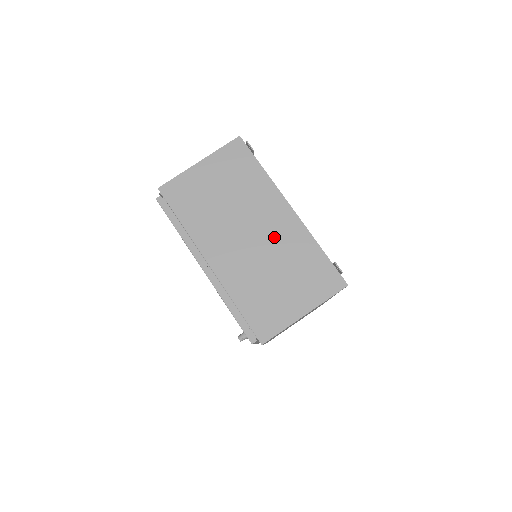
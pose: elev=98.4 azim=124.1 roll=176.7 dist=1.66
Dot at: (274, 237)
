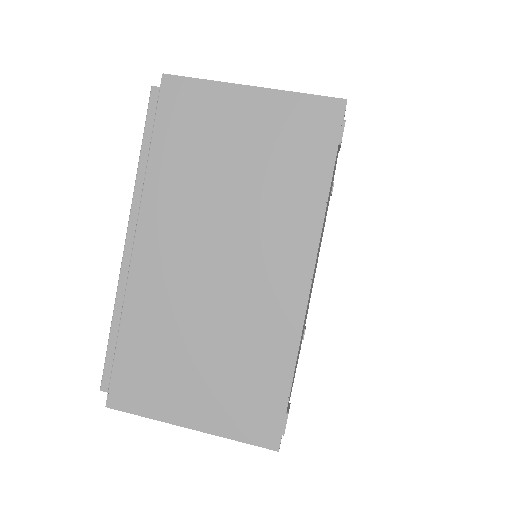
Dot at: (248, 295)
